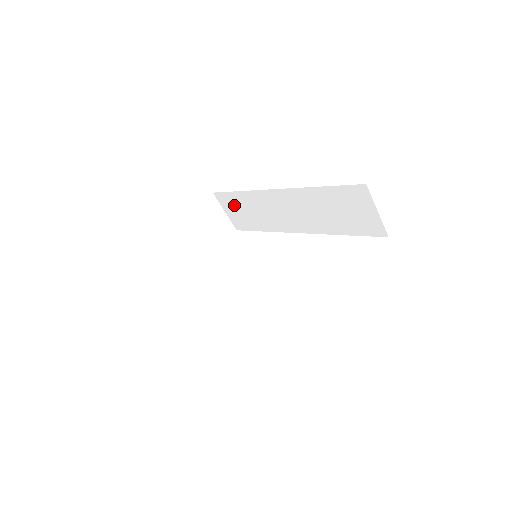
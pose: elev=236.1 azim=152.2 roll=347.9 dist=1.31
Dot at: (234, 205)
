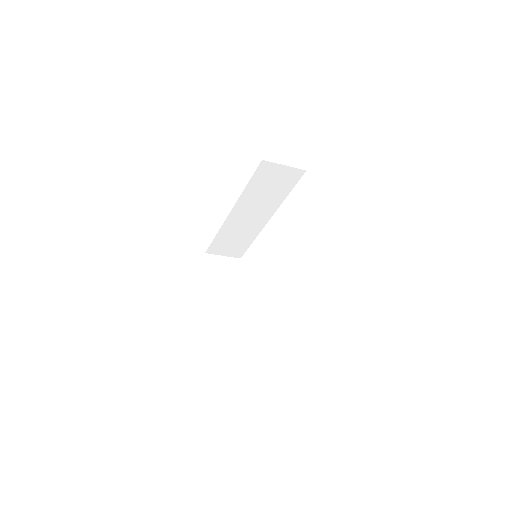
Dot at: (222, 246)
